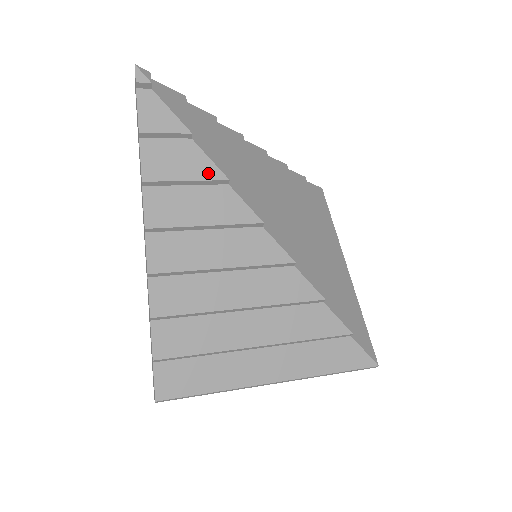
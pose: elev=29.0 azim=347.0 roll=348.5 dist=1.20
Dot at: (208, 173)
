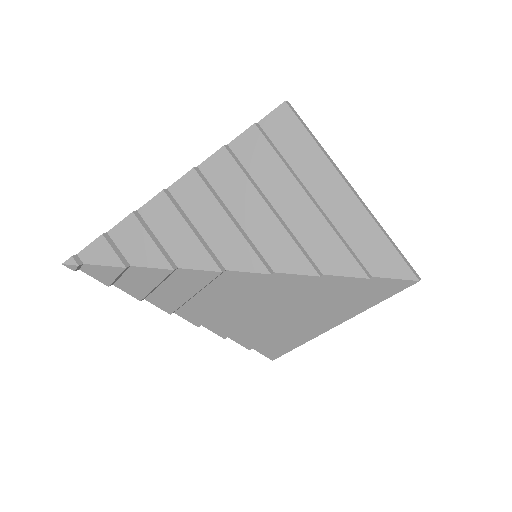
Dot at: (160, 275)
